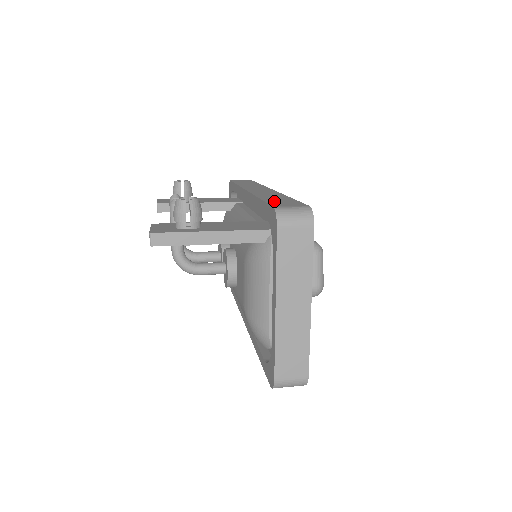
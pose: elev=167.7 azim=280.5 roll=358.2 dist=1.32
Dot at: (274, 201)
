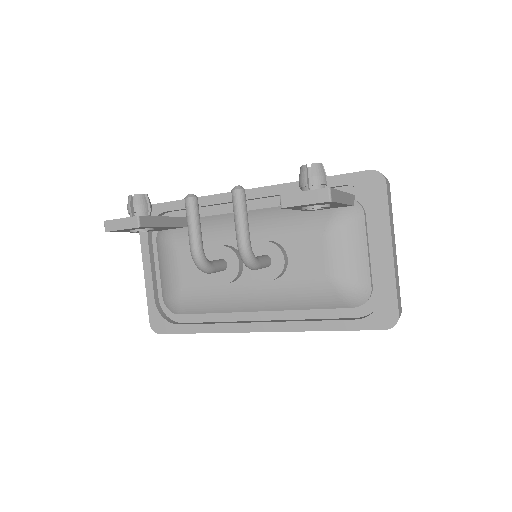
Dot at: occluded
